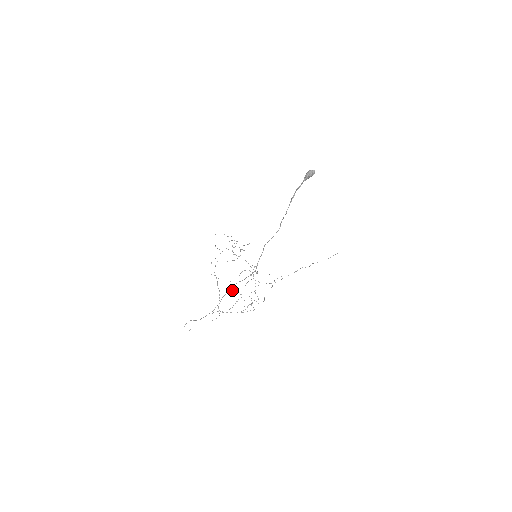
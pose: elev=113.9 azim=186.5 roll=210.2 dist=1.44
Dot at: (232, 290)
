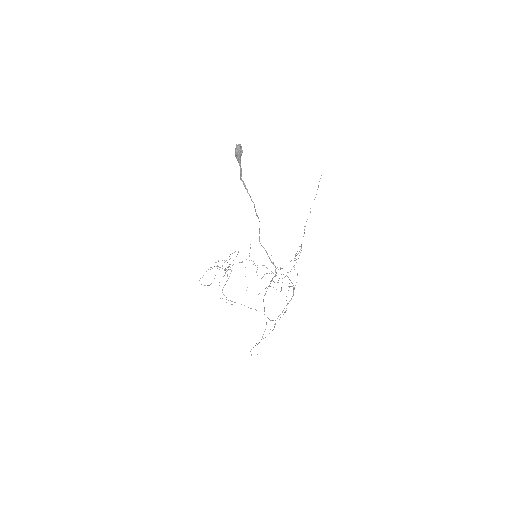
Dot at: (258, 294)
